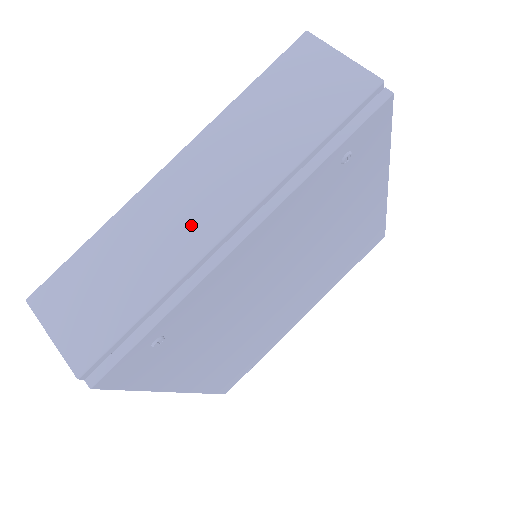
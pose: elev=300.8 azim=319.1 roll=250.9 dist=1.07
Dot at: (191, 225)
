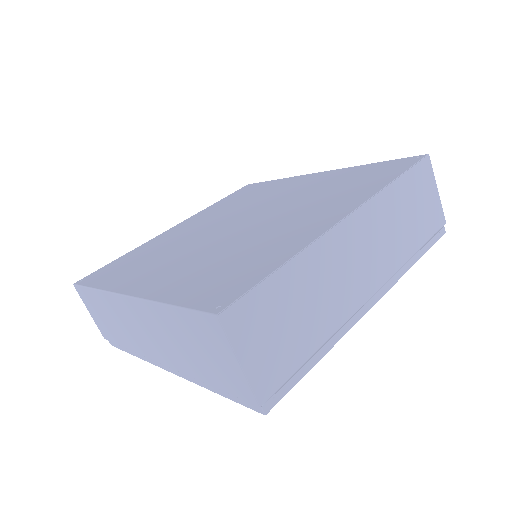
Dot at: (141, 340)
